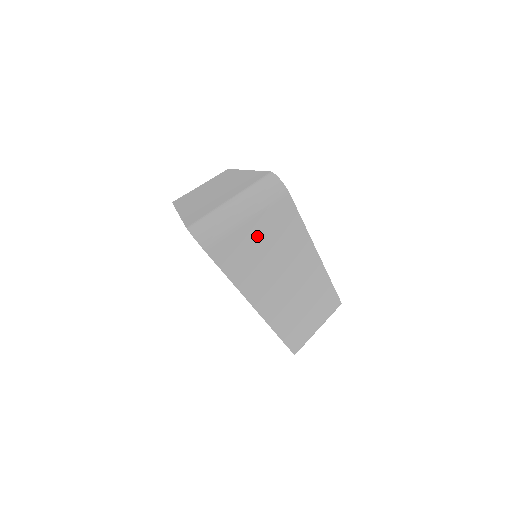
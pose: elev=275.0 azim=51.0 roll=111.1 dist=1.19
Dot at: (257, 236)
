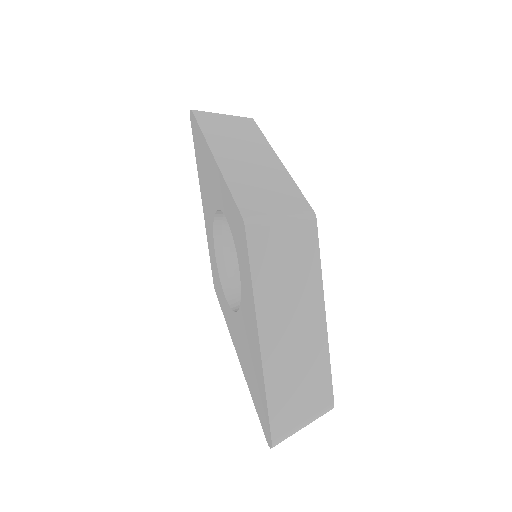
Dot at: (226, 122)
